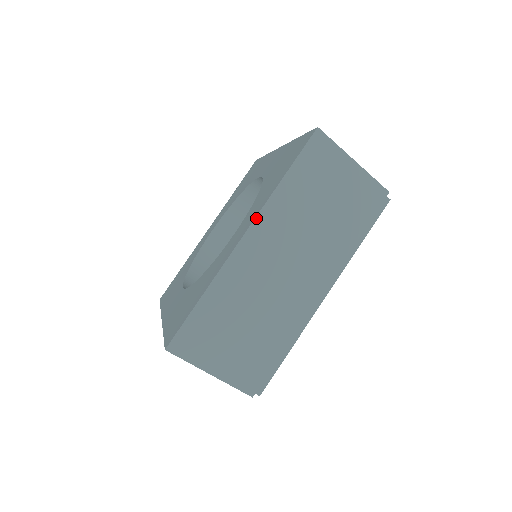
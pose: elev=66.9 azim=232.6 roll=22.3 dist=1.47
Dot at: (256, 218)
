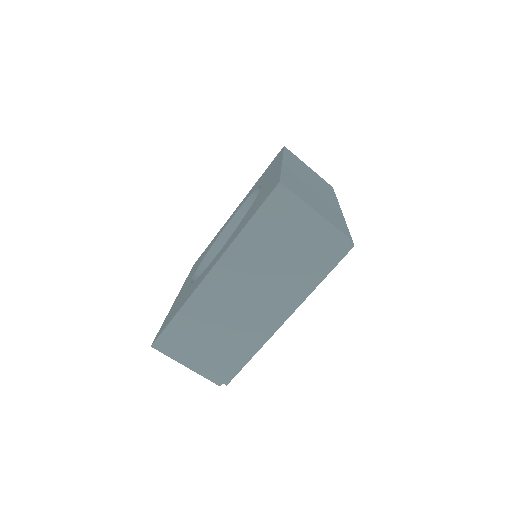
Dot at: (221, 258)
